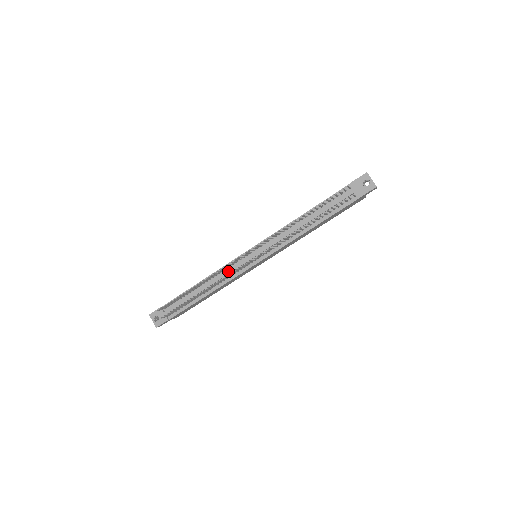
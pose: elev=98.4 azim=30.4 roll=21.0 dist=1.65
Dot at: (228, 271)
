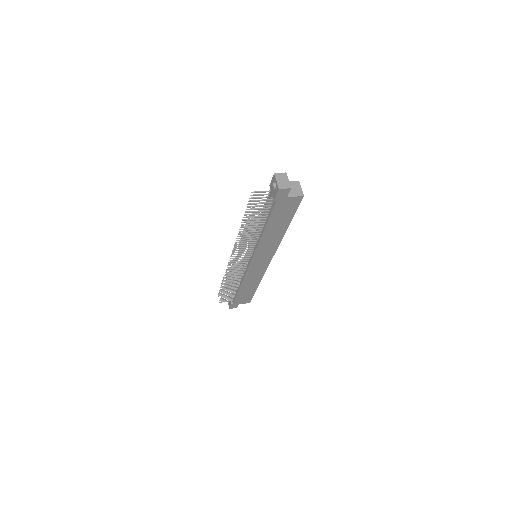
Dot at: occluded
